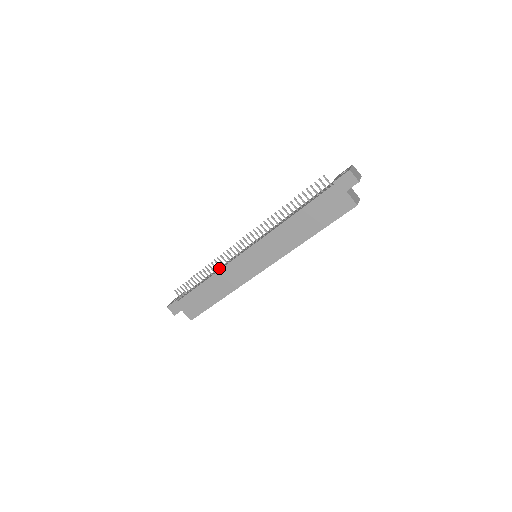
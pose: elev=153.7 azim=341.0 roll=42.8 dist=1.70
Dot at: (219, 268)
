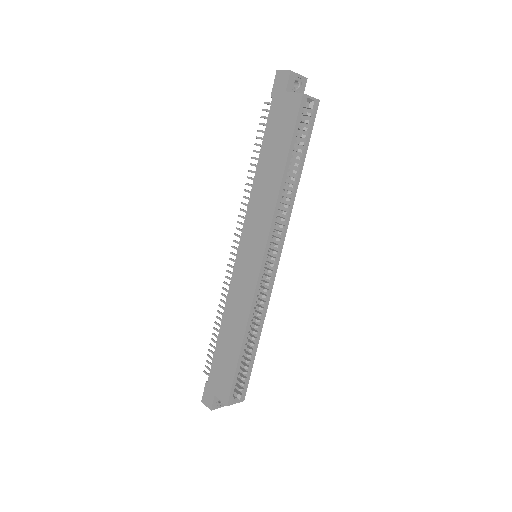
Dot at: occluded
